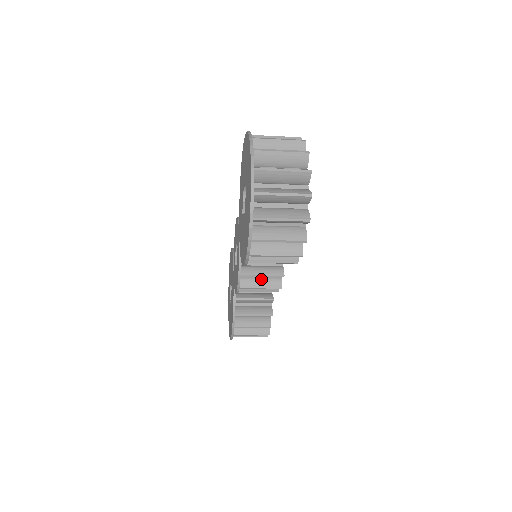
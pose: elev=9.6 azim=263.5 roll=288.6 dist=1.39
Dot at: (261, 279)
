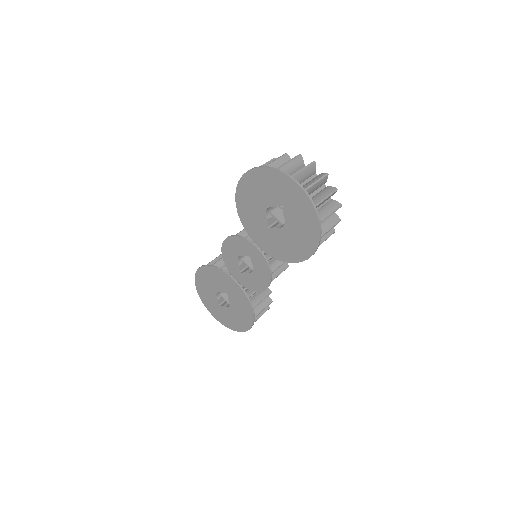
Dot at: occluded
